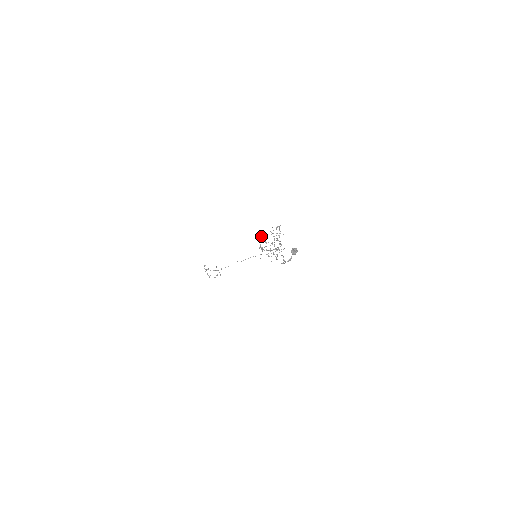
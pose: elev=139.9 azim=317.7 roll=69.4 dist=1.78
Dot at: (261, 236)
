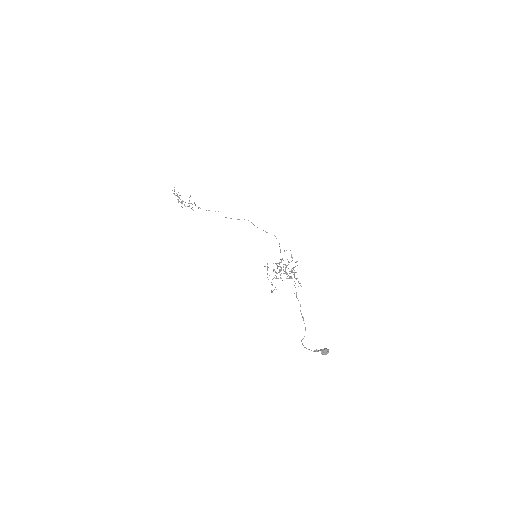
Dot at: occluded
